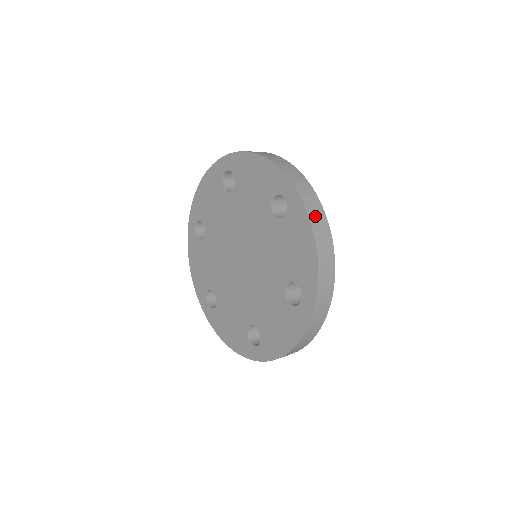
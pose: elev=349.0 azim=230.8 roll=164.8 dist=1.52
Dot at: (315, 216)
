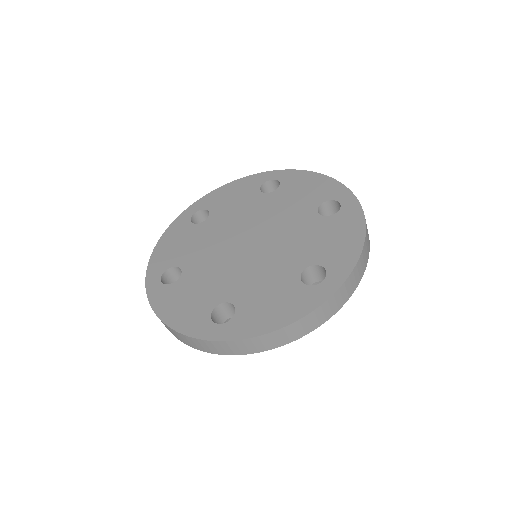
Dot at: (366, 224)
